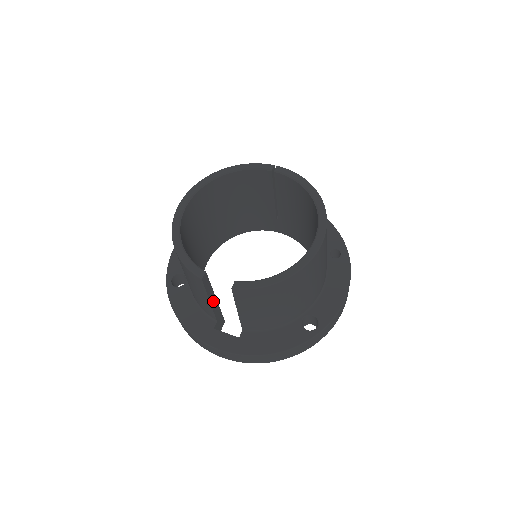
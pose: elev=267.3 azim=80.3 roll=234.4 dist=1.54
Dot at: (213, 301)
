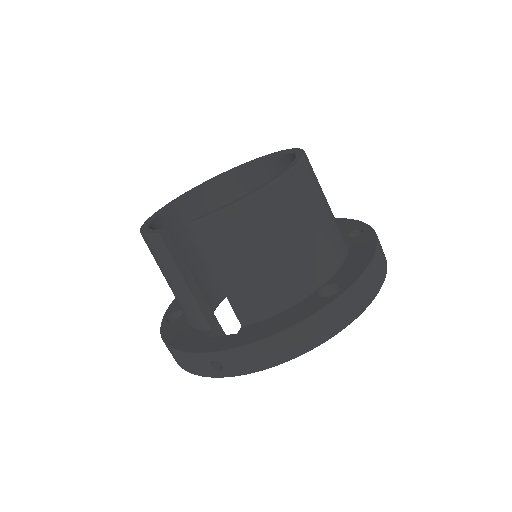
Dot at: (194, 288)
